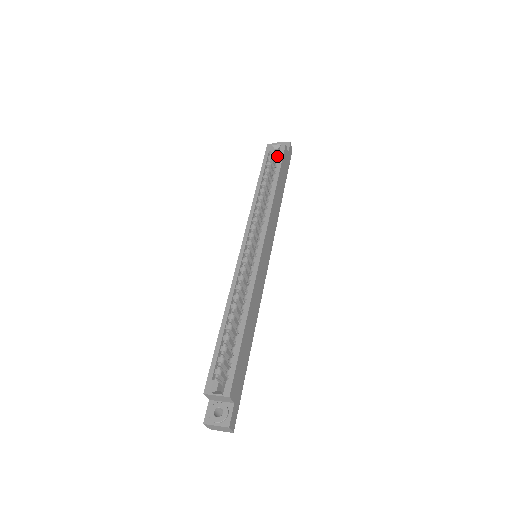
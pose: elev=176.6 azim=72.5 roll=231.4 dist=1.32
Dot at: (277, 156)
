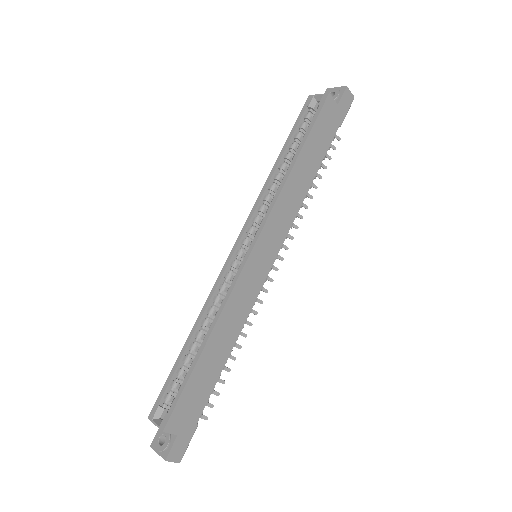
Dot at: occluded
